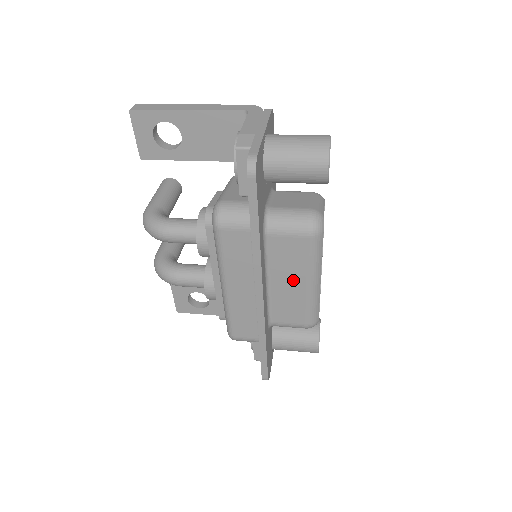
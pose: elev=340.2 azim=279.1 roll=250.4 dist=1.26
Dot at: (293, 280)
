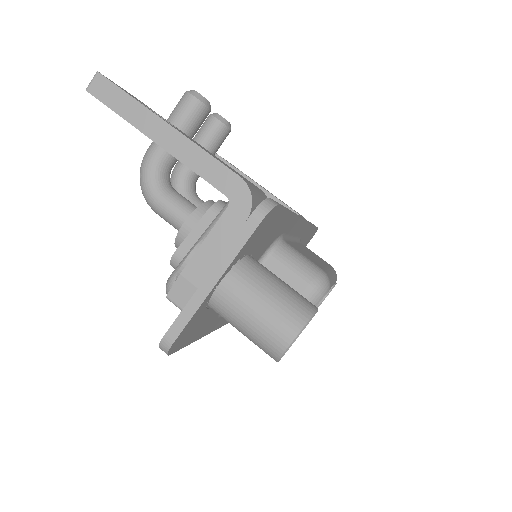
Dot at: occluded
